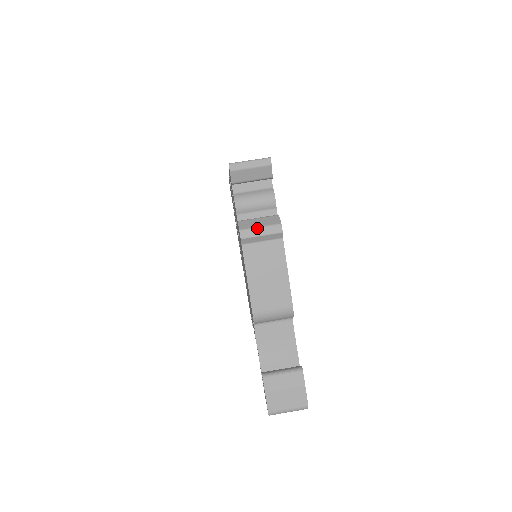
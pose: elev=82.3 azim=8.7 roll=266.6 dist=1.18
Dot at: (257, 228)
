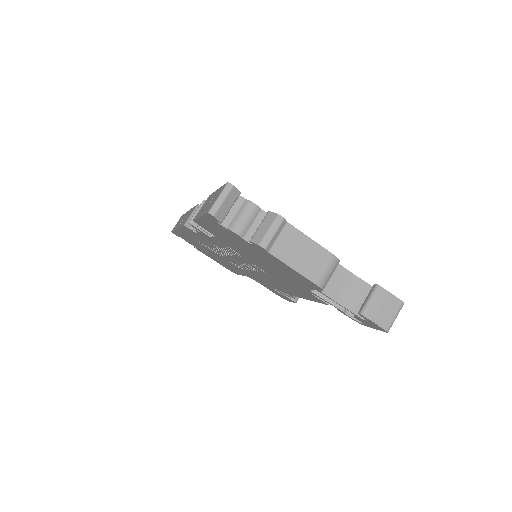
Dot at: (267, 232)
